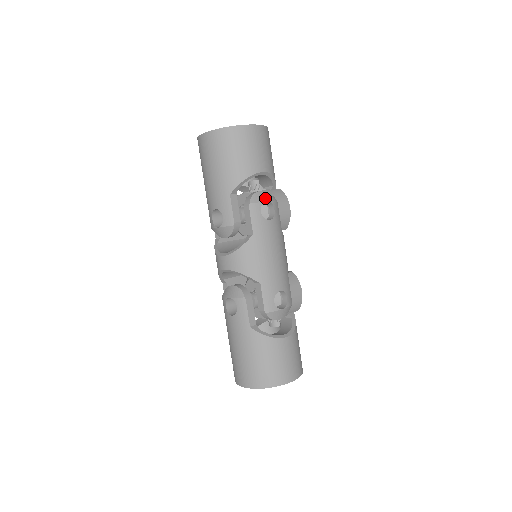
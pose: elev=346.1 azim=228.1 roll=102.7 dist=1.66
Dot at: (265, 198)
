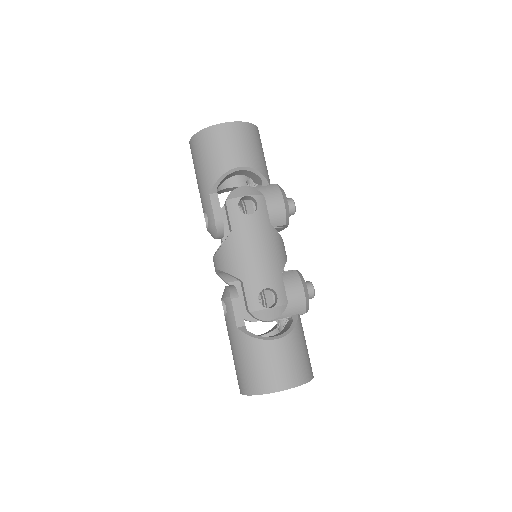
Dot at: (245, 193)
